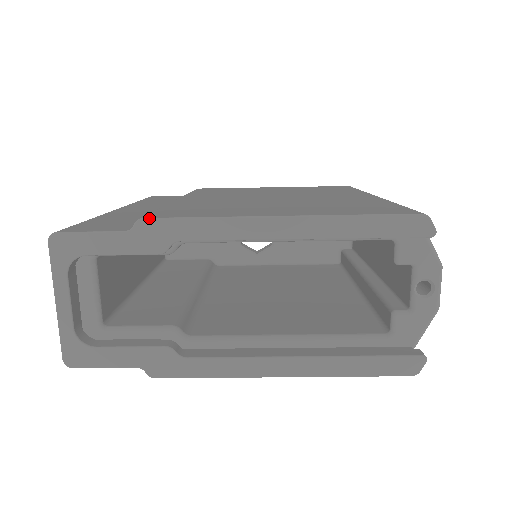
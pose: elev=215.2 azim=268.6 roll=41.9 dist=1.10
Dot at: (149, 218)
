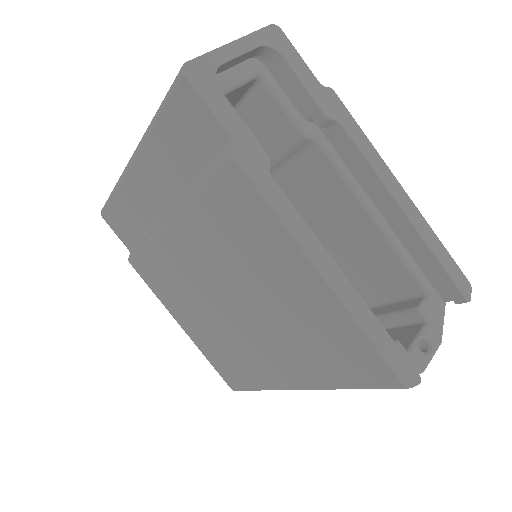
Dot at: occluded
